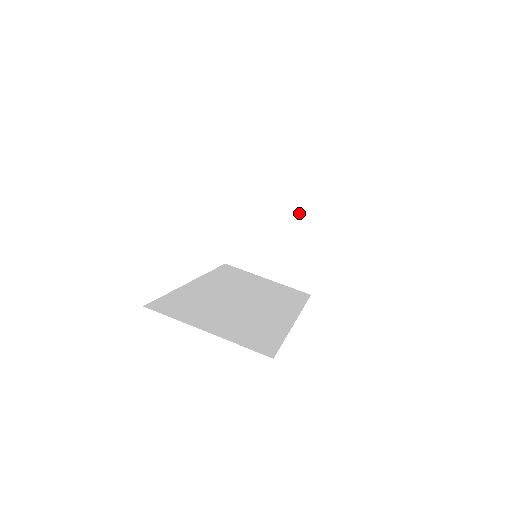
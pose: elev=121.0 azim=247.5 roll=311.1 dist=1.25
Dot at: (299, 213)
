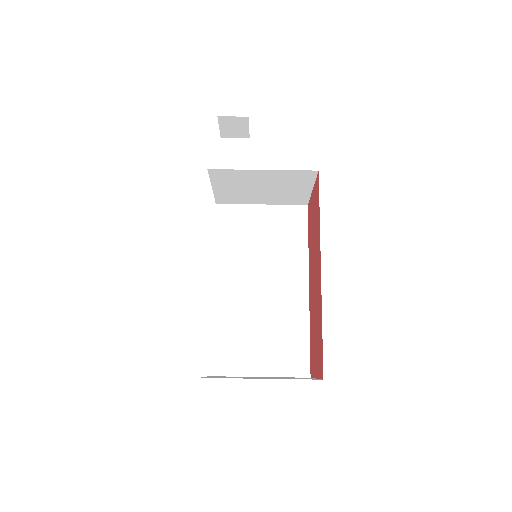
Dot at: (275, 174)
